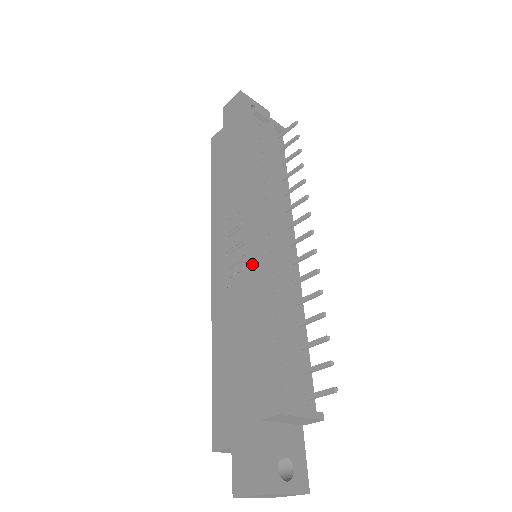
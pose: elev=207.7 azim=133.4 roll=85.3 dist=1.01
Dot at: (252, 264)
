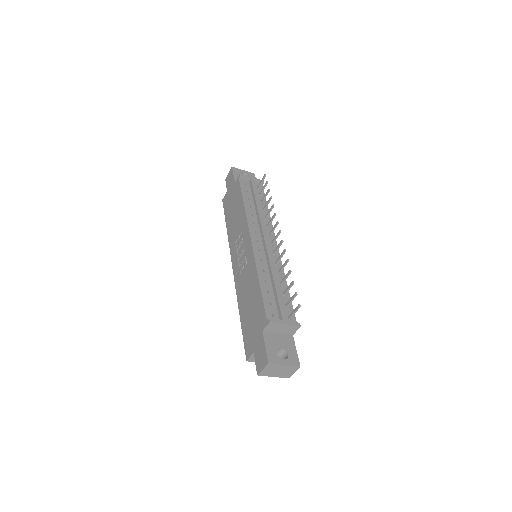
Dot at: (249, 257)
